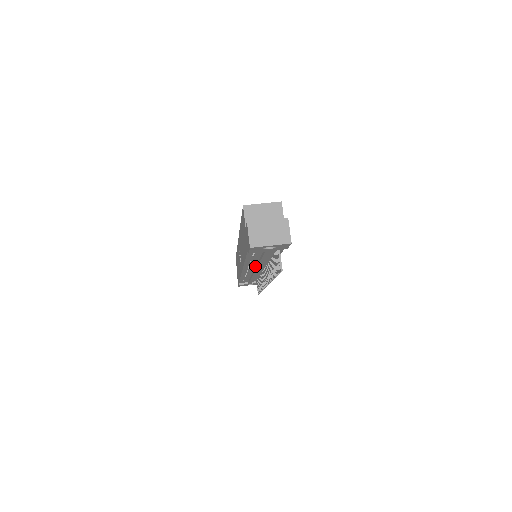
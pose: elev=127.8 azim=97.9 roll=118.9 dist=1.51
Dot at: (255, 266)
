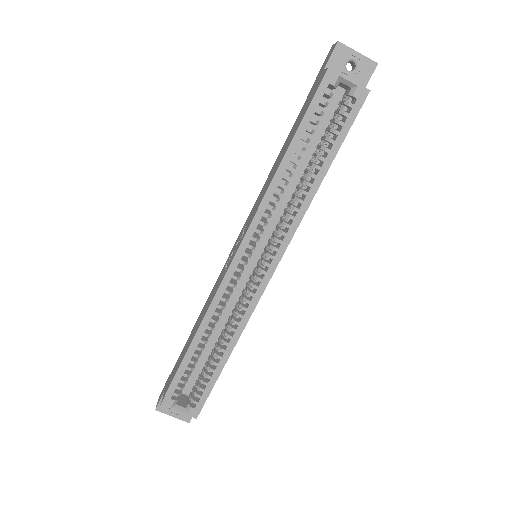
Dot at: occluded
